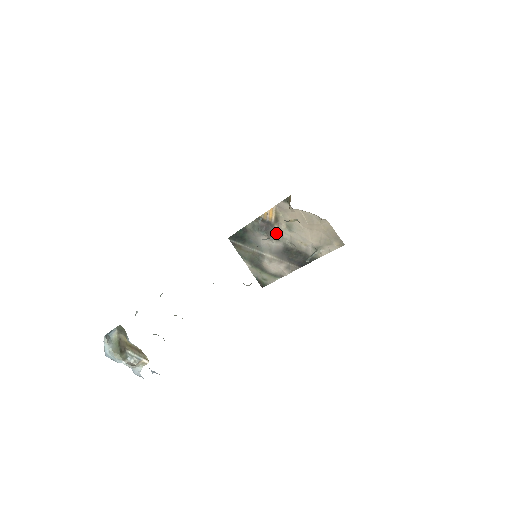
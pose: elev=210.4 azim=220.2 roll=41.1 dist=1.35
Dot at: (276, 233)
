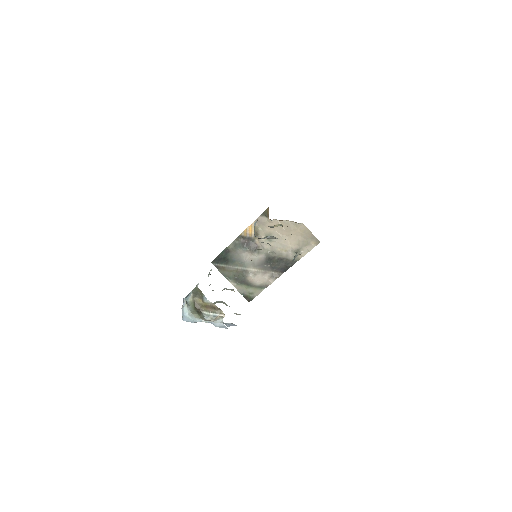
Dot at: (257, 246)
